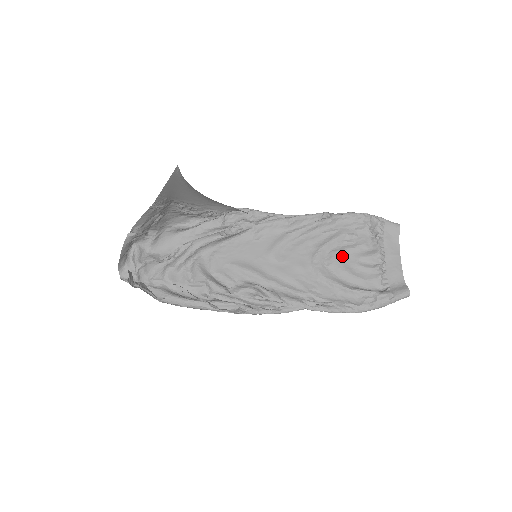
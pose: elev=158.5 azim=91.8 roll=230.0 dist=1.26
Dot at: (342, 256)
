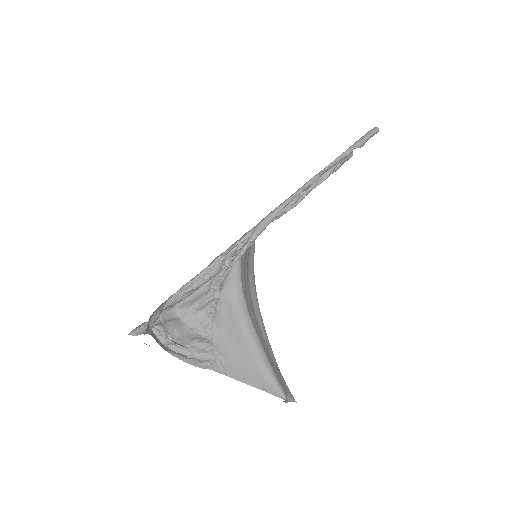
Dot at: occluded
